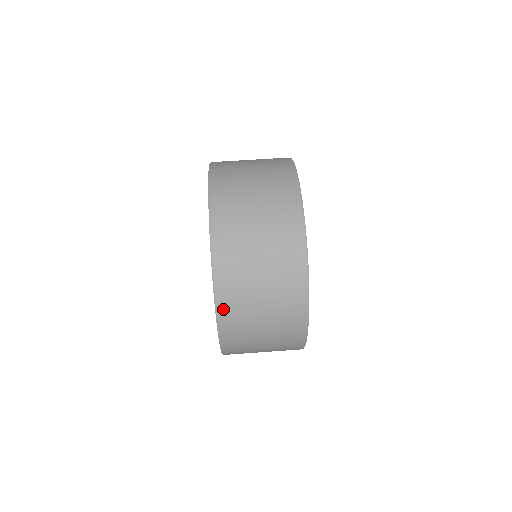
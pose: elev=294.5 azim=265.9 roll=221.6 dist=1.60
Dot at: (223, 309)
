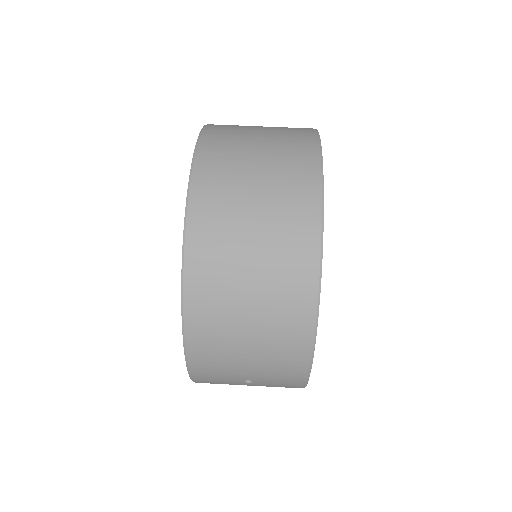
Dot at: (193, 263)
